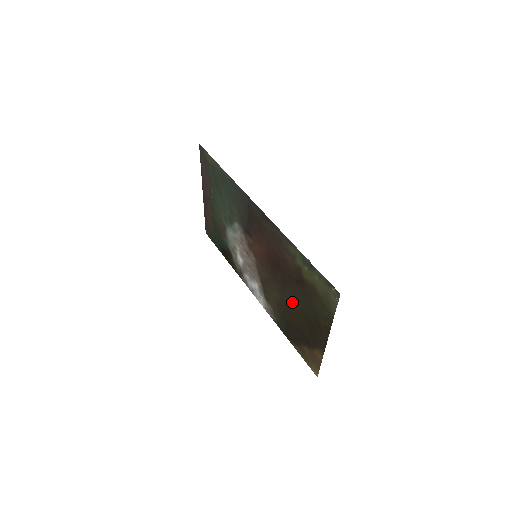
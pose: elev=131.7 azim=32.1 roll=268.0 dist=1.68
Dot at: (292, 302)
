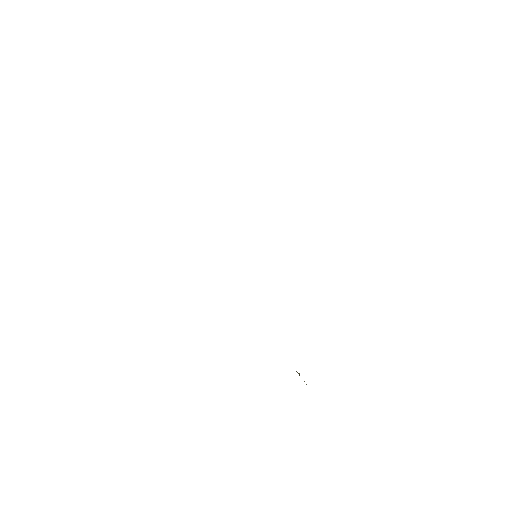
Dot at: occluded
